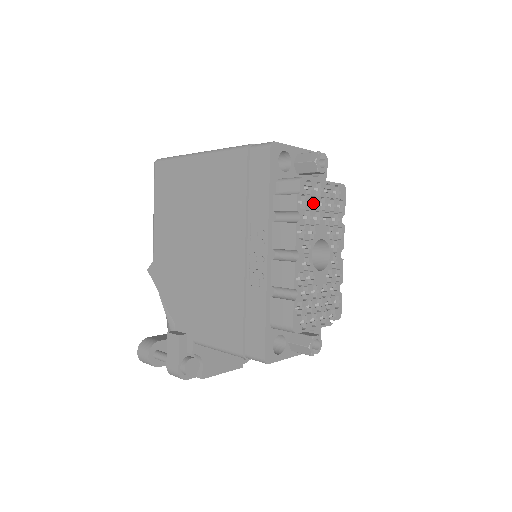
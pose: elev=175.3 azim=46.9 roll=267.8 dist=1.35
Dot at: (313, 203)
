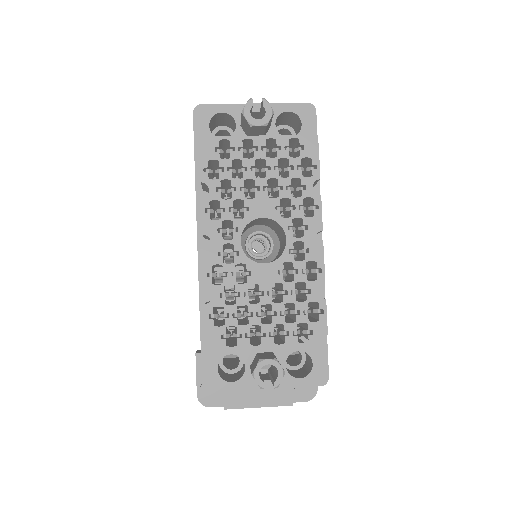
Dot at: (247, 170)
